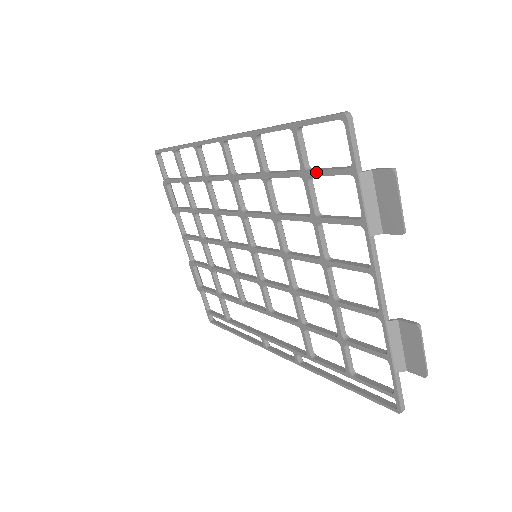
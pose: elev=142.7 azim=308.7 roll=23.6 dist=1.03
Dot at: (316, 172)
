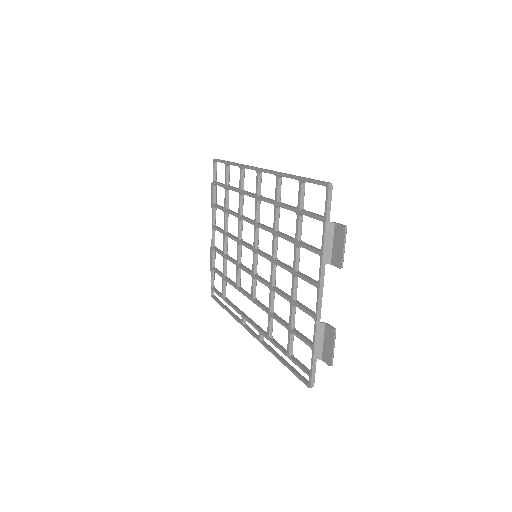
Dot at: (305, 213)
